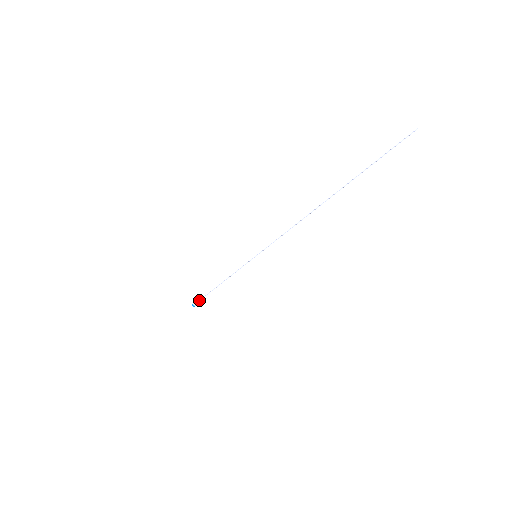
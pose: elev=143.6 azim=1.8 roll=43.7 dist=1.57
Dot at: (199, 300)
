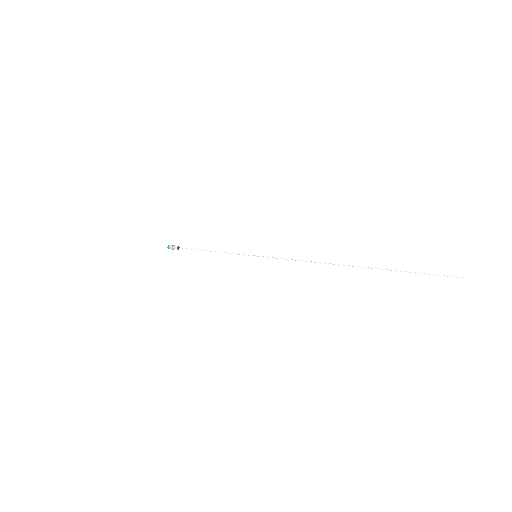
Dot at: (177, 247)
